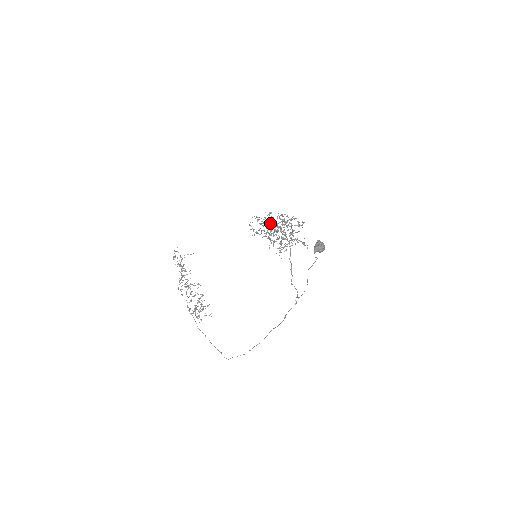
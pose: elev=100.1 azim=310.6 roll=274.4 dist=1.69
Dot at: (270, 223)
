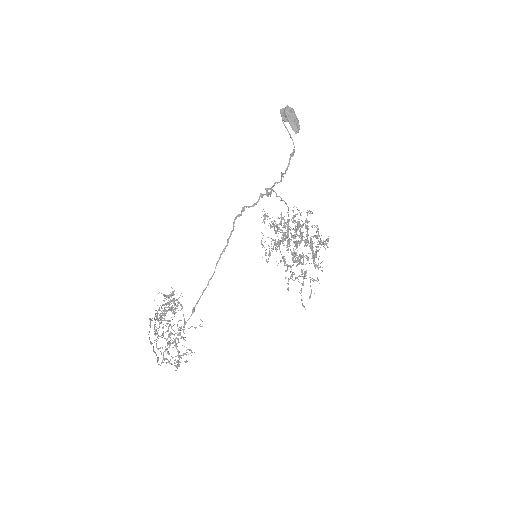
Dot at: occluded
